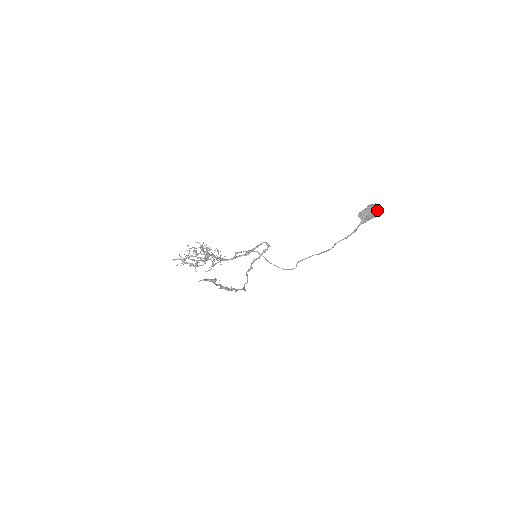
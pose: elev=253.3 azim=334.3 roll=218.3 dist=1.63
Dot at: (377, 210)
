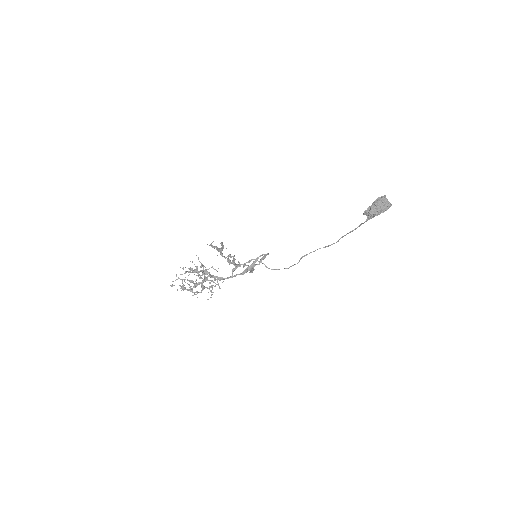
Dot at: (386, 206)
